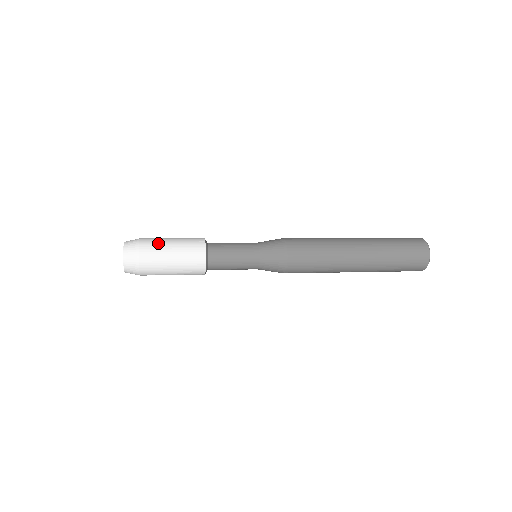
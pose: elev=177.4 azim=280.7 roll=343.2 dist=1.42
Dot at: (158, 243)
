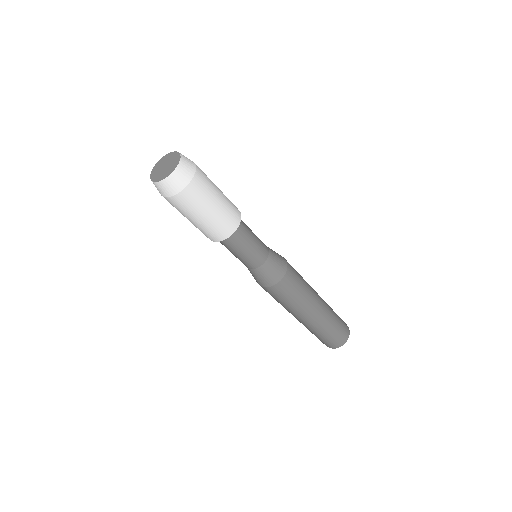
Dot at: (210, 186)
